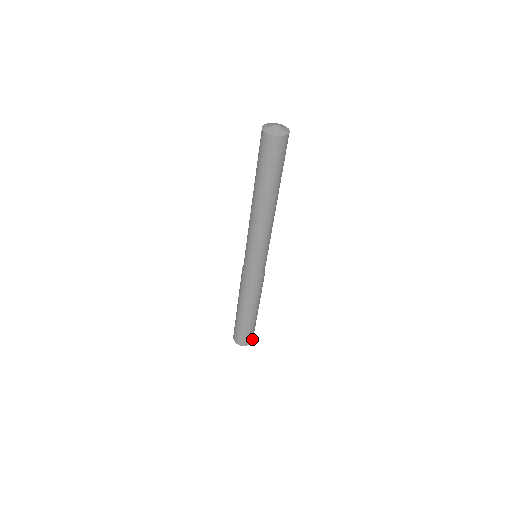
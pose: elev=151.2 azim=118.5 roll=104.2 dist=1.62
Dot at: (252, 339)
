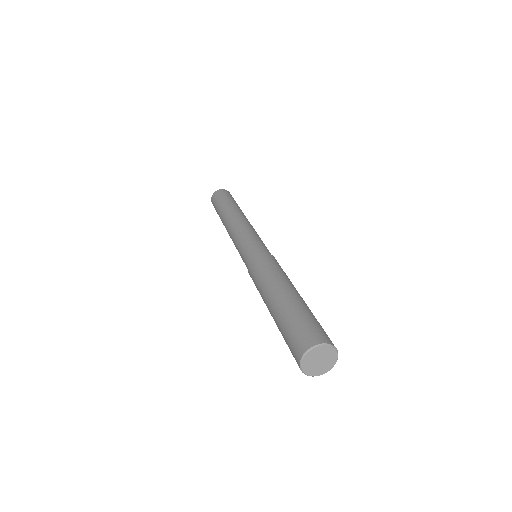
Dot at: occluded
